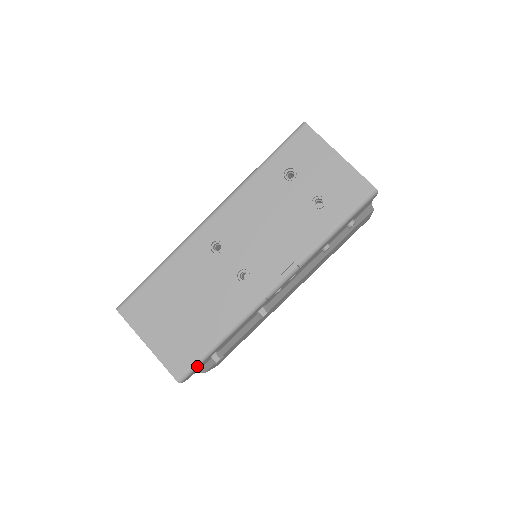
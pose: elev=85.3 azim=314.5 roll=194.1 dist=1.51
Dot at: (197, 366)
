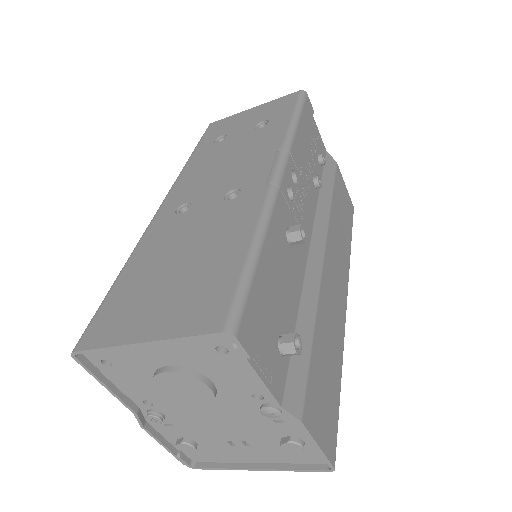
Dot at: (244, 295)
